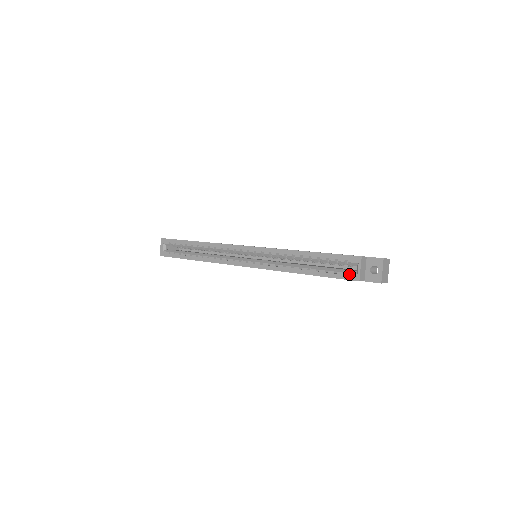
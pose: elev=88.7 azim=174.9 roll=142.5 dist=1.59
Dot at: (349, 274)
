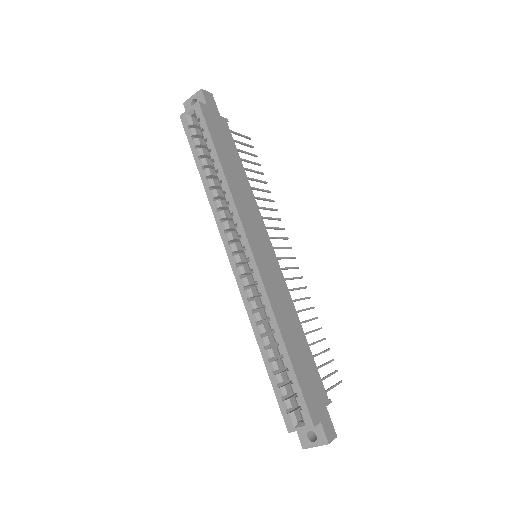
Dot at: (289, 417)
